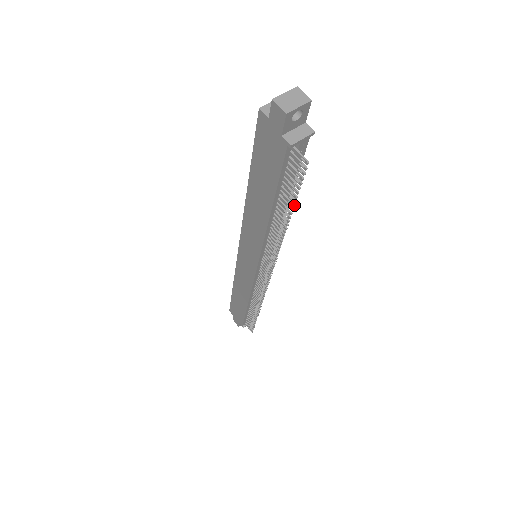
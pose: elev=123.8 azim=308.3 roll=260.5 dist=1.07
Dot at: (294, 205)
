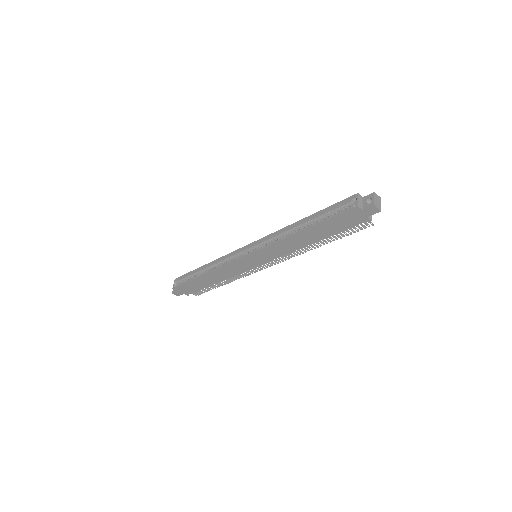
Dot at: occluded
